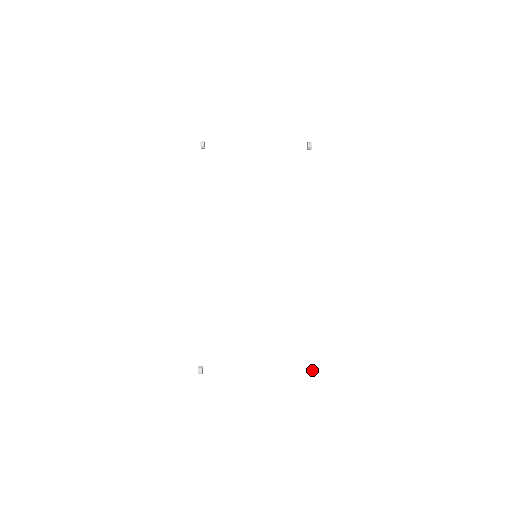
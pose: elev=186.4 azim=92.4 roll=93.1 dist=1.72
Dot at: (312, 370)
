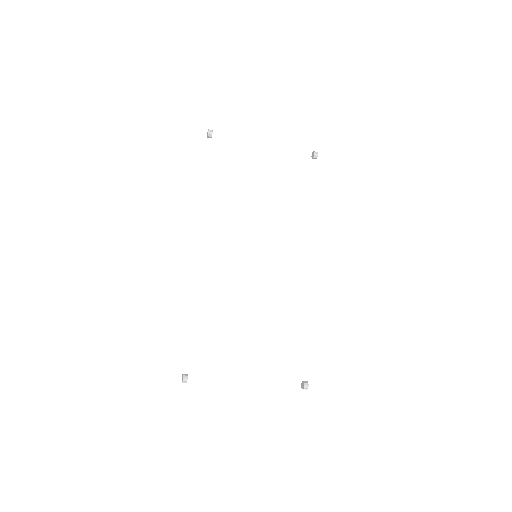
Dot at: (308, 385)
